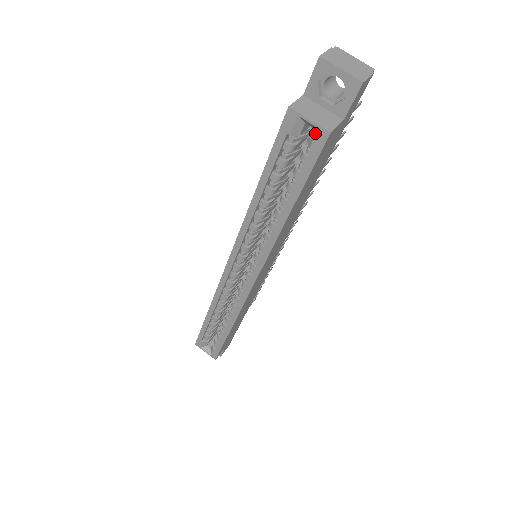
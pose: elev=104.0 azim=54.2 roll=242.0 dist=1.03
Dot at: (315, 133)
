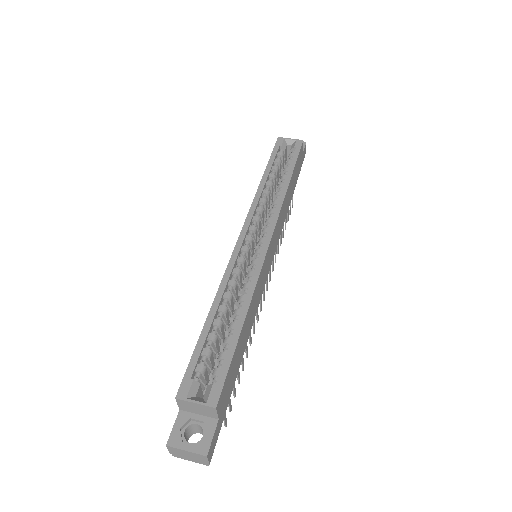
Dot at: (295, 142)
